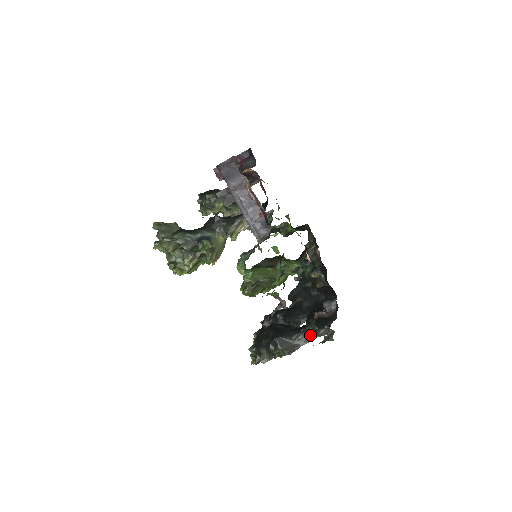
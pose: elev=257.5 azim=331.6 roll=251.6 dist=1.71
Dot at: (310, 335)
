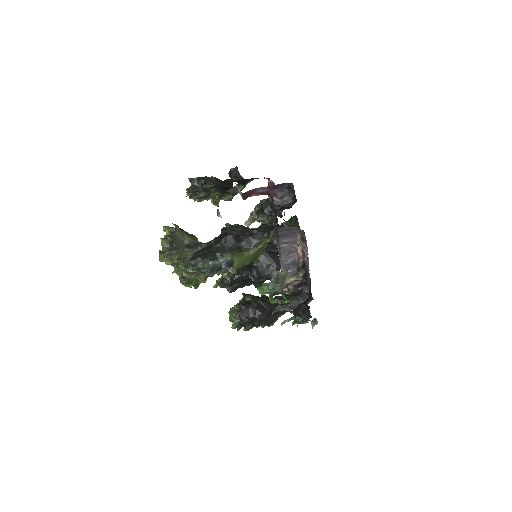
Dot at: occluded
